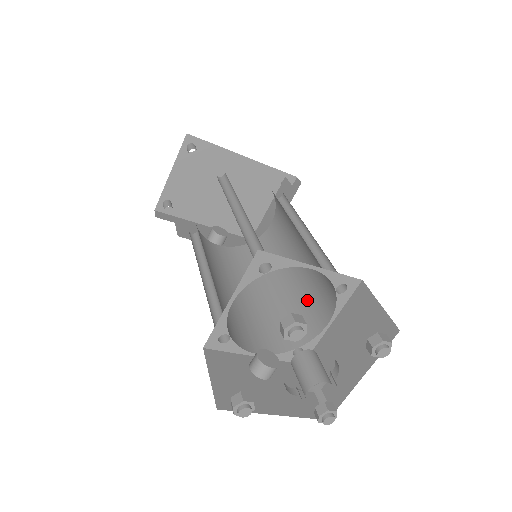
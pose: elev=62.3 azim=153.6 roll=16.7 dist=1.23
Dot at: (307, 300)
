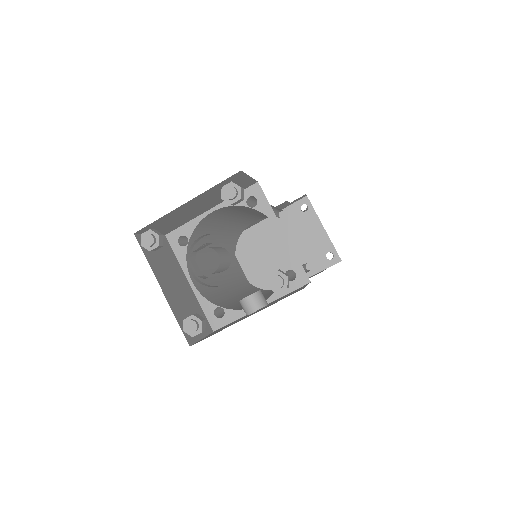
Dot at: occluded
